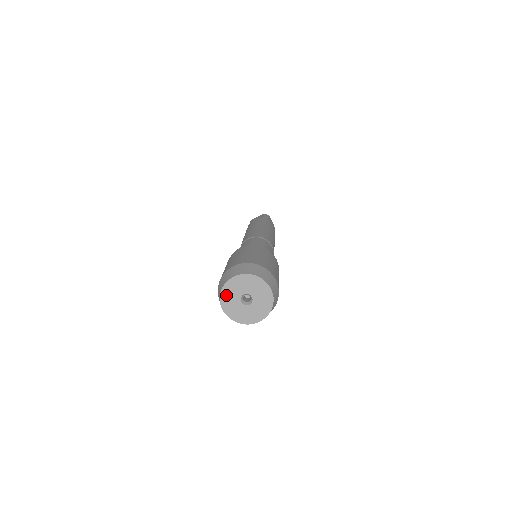
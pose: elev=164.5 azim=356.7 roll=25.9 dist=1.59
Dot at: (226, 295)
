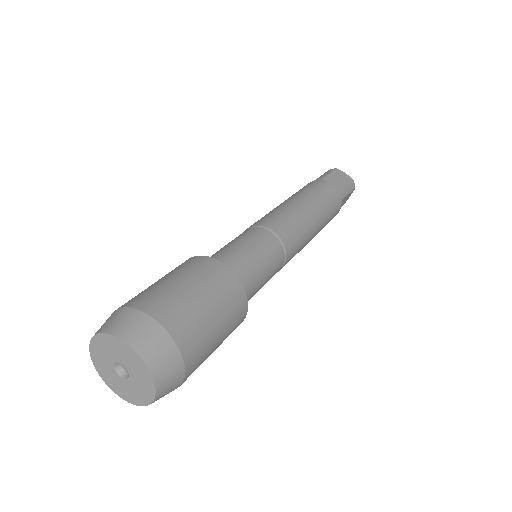
Dot at: (102, 371)
